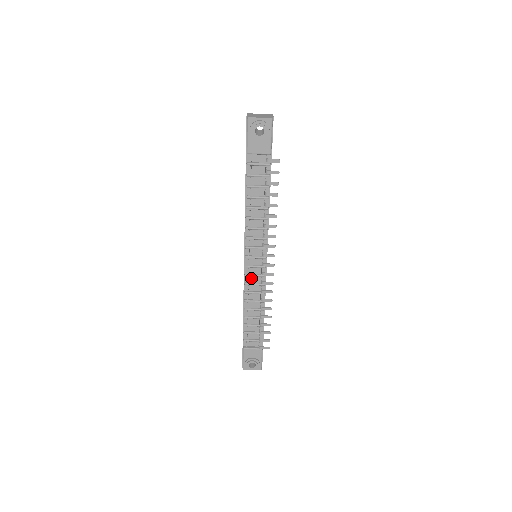
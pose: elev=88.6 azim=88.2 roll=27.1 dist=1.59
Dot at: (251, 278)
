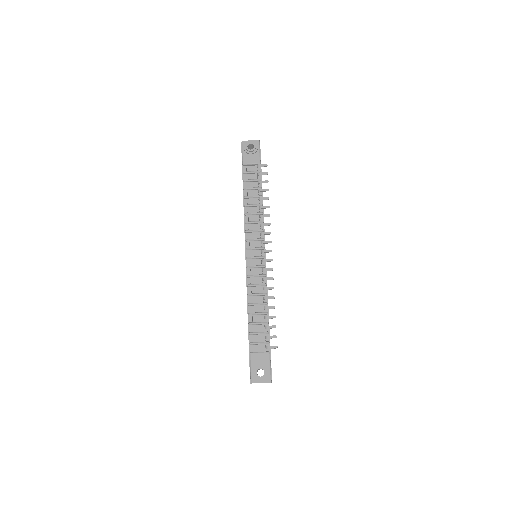
Dot at: (253, 271)
